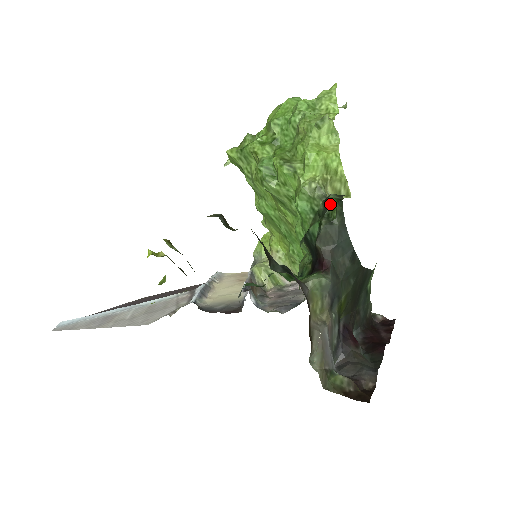
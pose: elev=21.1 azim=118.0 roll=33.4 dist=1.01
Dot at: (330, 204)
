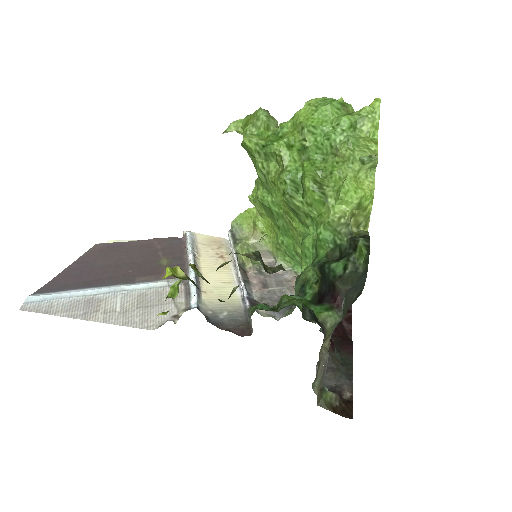
Dot at: (359, 250)
